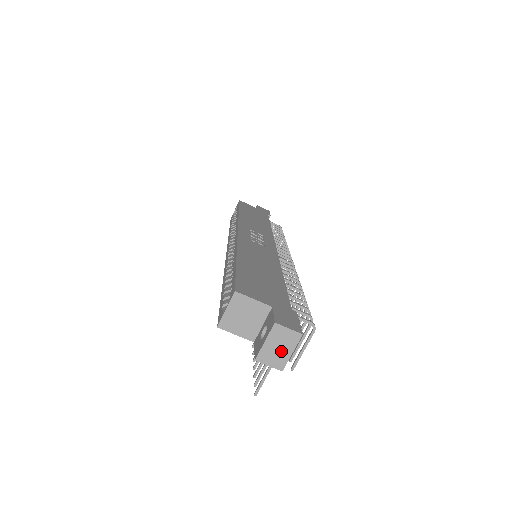
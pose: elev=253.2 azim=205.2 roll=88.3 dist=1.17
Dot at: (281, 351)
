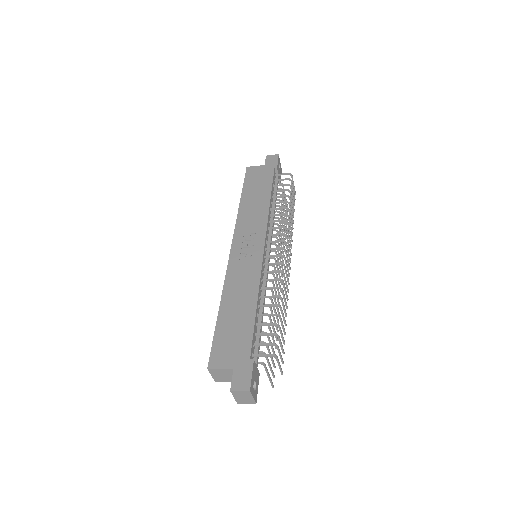
Dot at: (246, 398)
